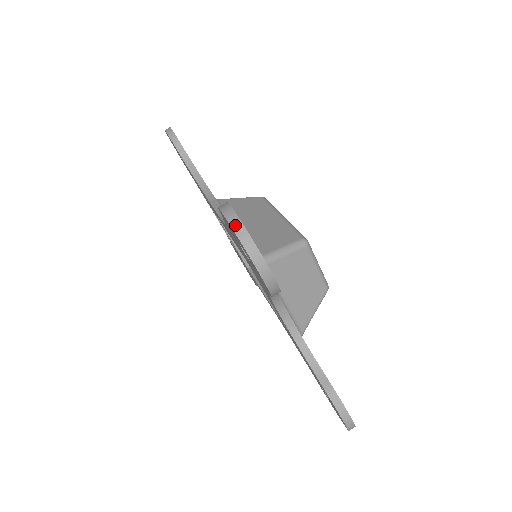
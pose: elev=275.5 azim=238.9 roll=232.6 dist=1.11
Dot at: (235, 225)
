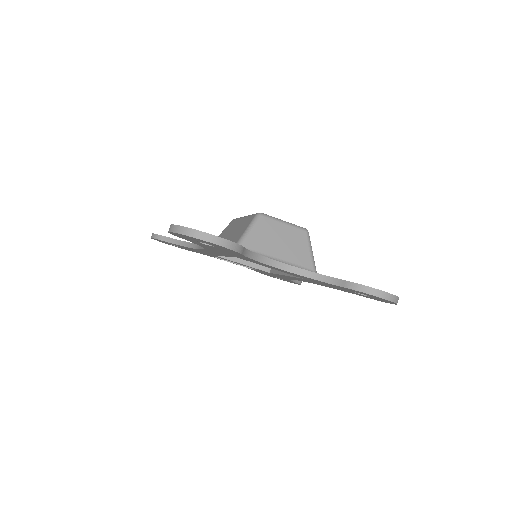
Dot at: (176, 230)
